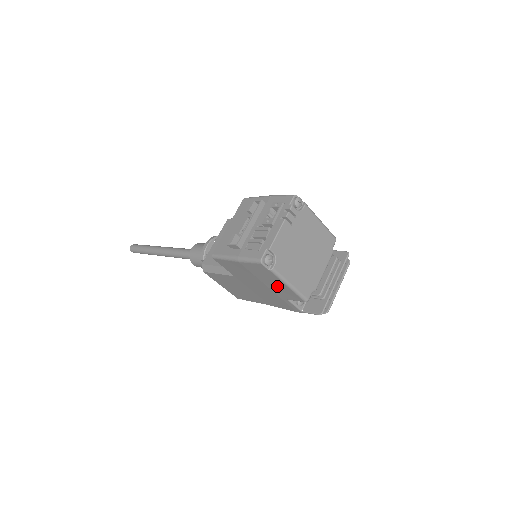
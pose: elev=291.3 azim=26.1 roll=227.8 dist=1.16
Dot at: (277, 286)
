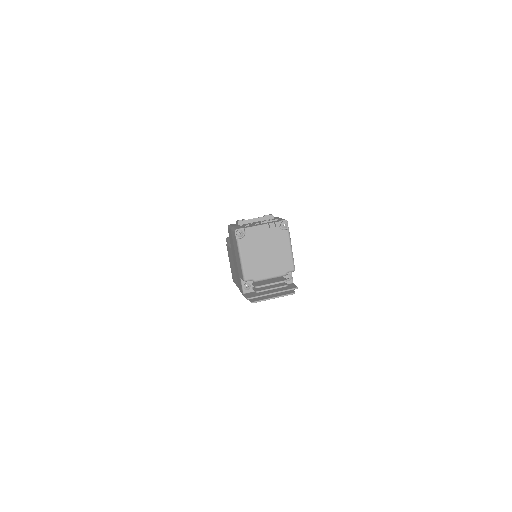
Dot at: (238, 259)
